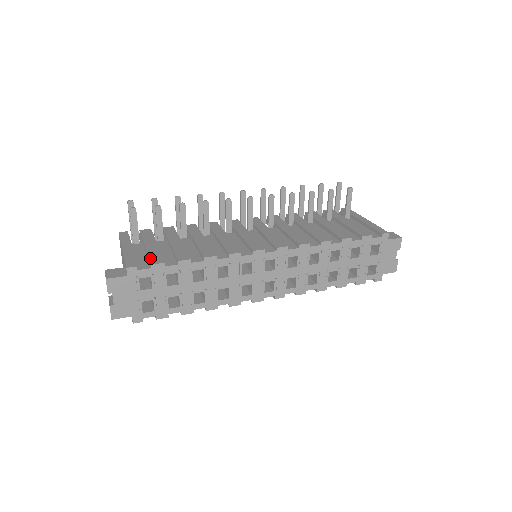
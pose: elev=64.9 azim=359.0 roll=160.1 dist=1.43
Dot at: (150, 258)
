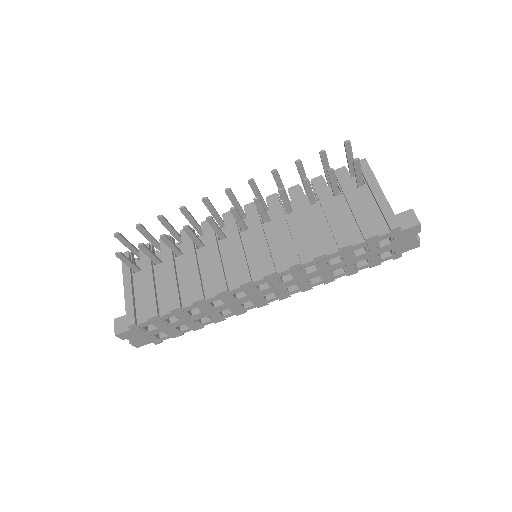
Dot at: (146, 307)
